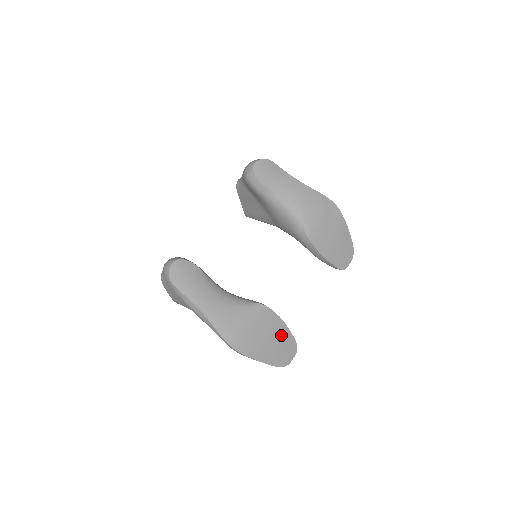
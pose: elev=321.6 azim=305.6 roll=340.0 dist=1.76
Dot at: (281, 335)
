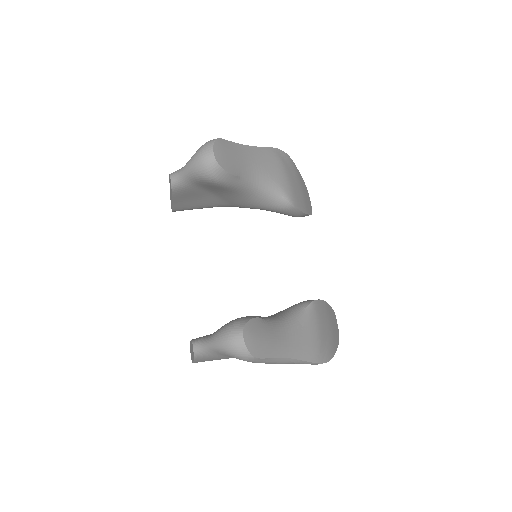
Dot at: (329, 314)
